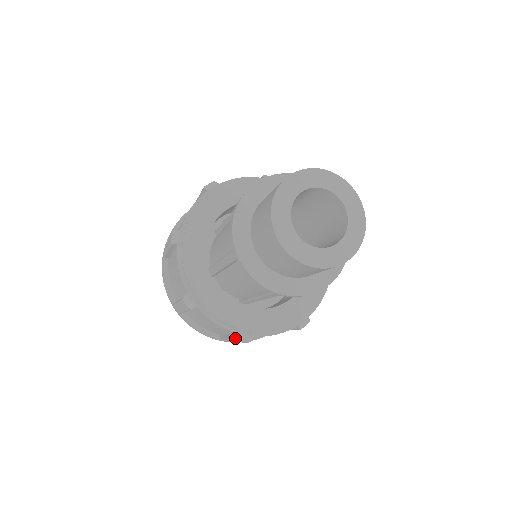
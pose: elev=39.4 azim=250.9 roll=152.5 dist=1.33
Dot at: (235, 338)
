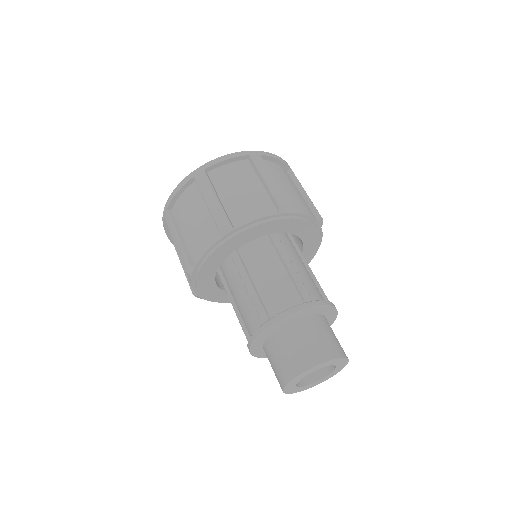
Dot at: occluded
